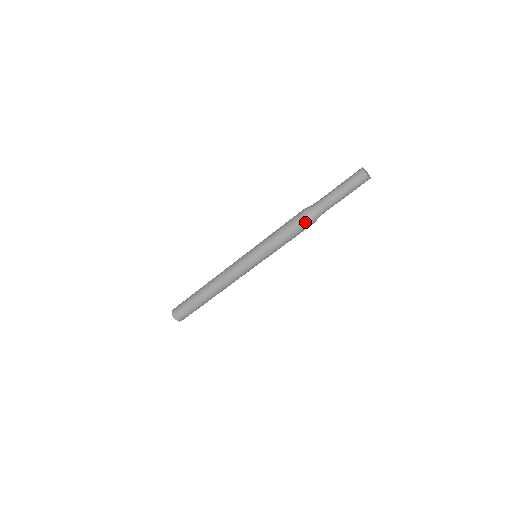
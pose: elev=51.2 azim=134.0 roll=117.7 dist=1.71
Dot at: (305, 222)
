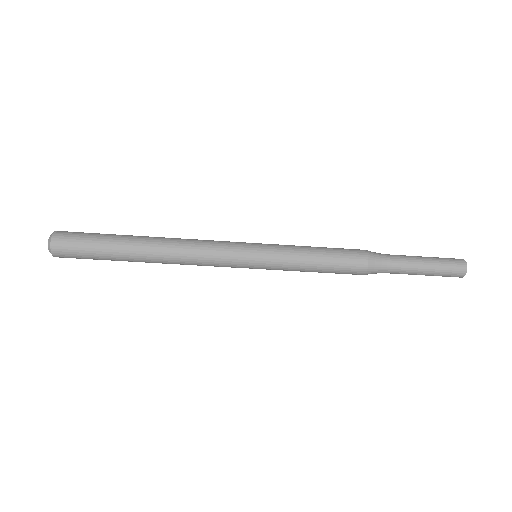
Dot at: (357, 274)
